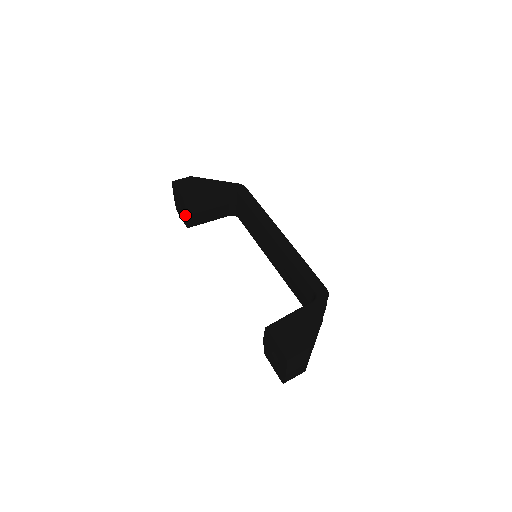
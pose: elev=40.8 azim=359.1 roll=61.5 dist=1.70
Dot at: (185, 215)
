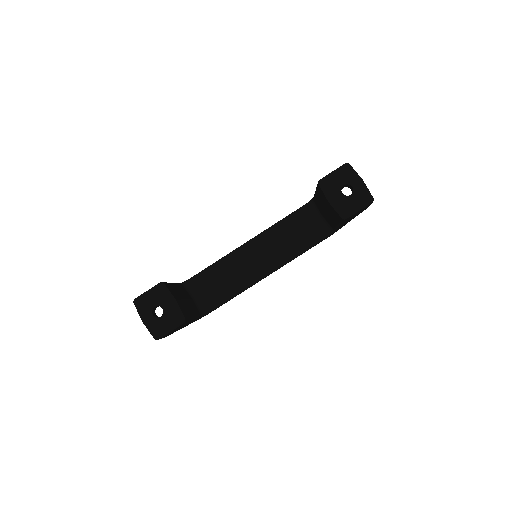
Dot at: (173, 304)
